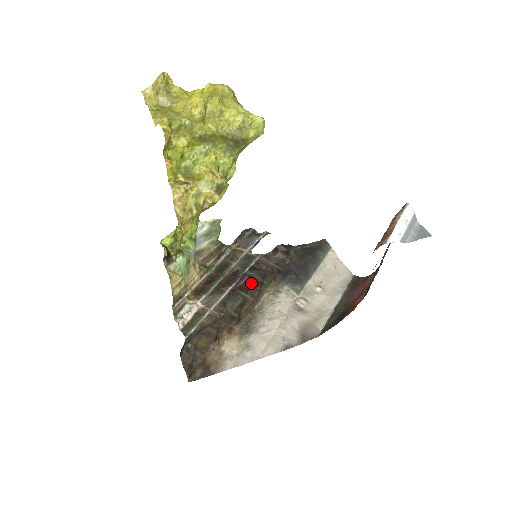
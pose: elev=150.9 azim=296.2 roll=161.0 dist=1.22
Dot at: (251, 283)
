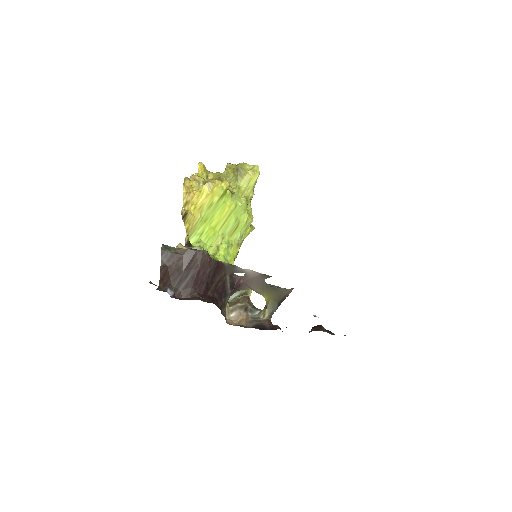
Dot at: occluded
